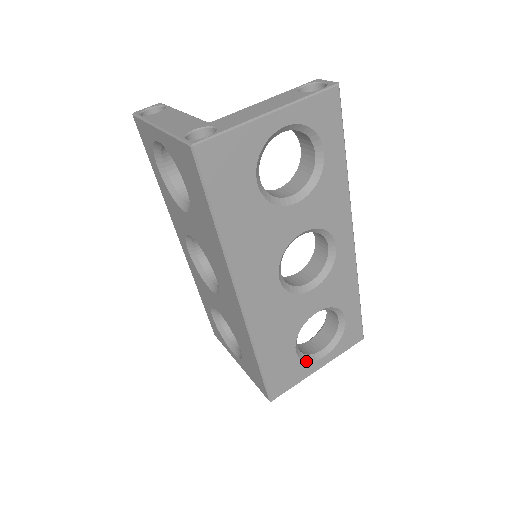
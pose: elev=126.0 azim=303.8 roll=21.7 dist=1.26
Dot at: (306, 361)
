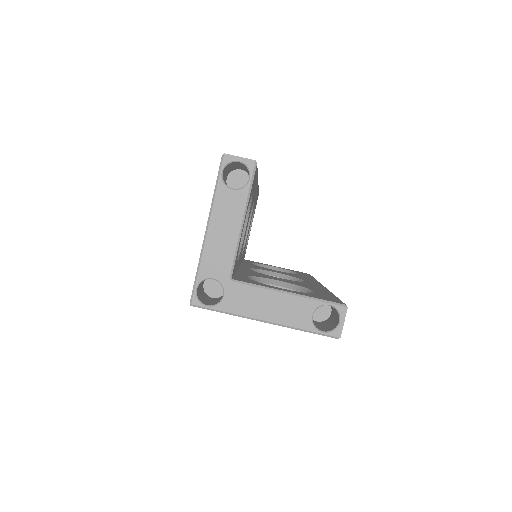
Dot at: occluded
